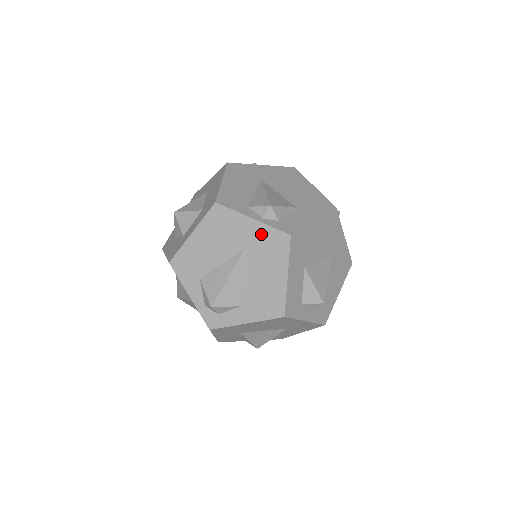
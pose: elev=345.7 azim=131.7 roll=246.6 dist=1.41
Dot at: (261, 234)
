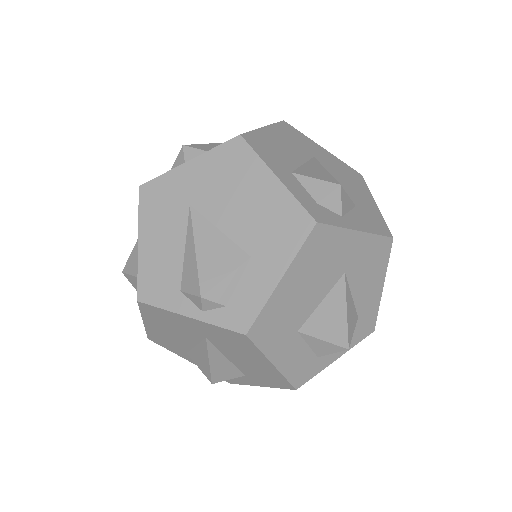
Dot at: (211, 330)
